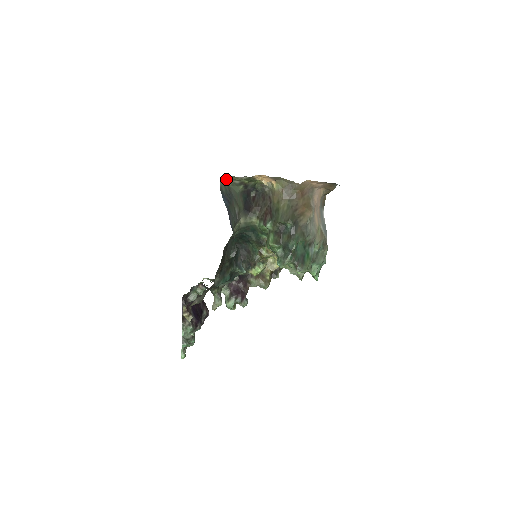
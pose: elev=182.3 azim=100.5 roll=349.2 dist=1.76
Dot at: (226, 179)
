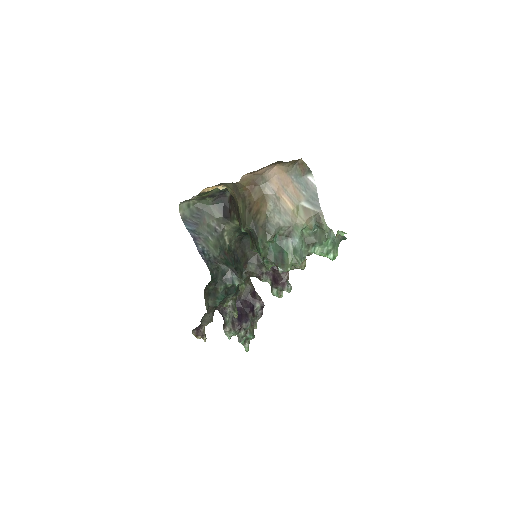
Dot at: (188, 201)
